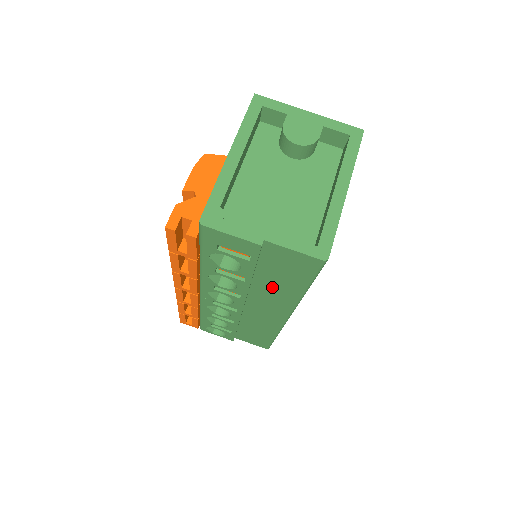
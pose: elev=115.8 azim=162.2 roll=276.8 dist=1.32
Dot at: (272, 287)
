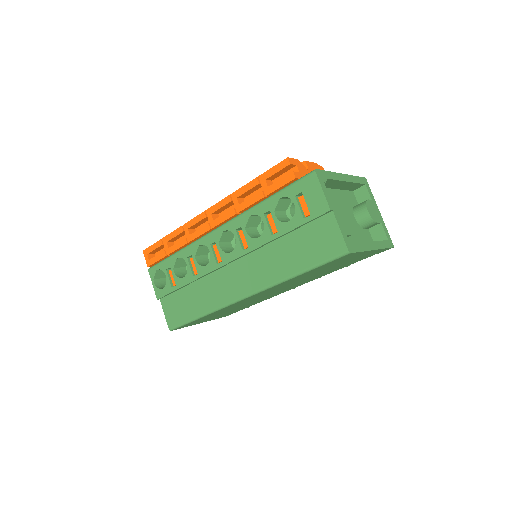
Dot at: (279, 256)
